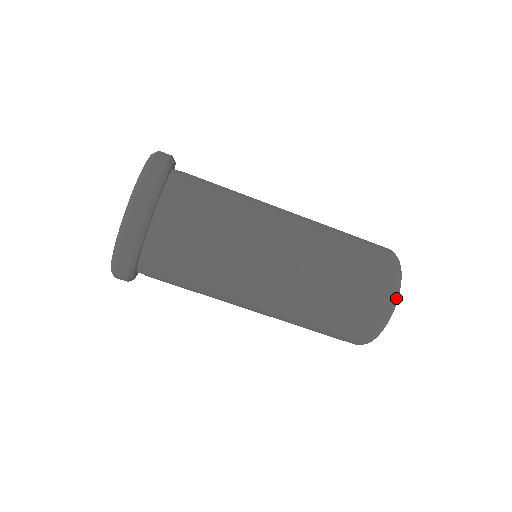
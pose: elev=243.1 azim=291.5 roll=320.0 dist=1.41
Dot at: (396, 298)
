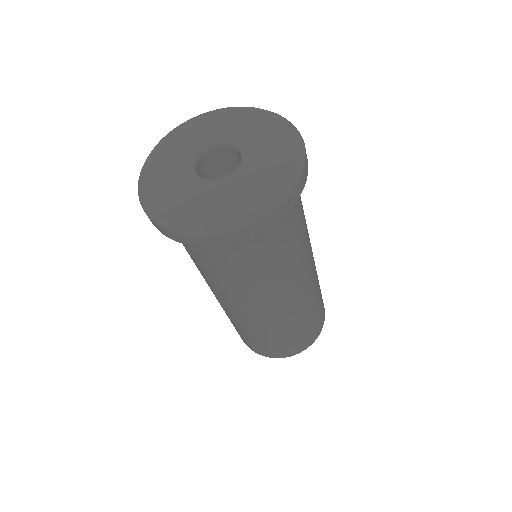
Dot at: occluded
